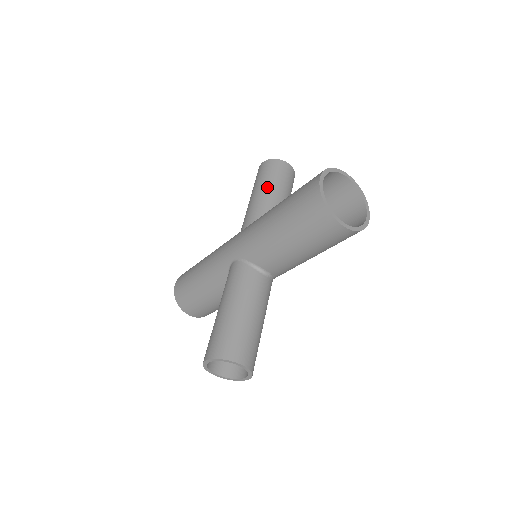
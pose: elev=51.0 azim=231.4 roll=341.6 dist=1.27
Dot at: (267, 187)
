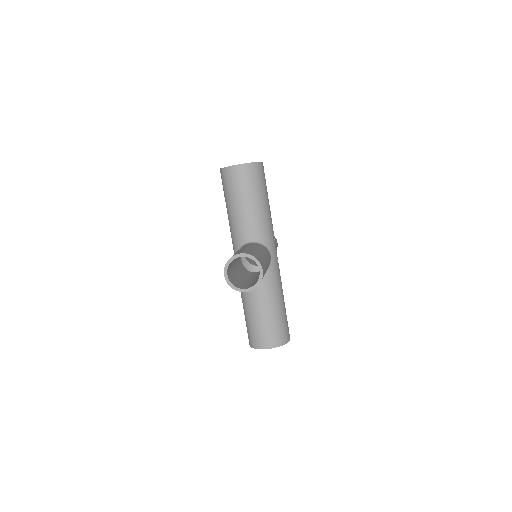
Dot at: occluded
